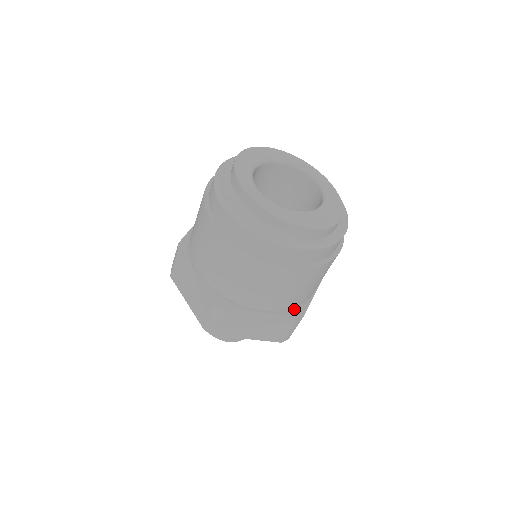
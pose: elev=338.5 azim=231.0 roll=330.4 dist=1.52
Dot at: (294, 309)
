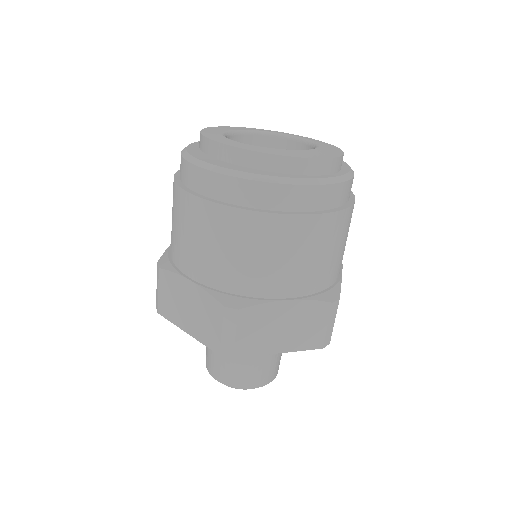
Dot at: (325, 291)
